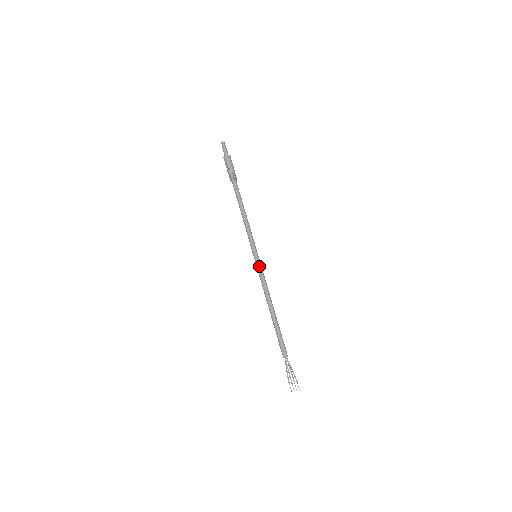
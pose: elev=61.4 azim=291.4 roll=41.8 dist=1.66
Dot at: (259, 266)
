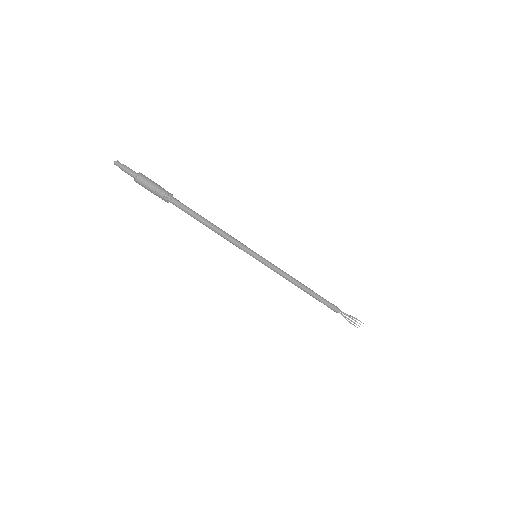
Dot at: (267, 264)
